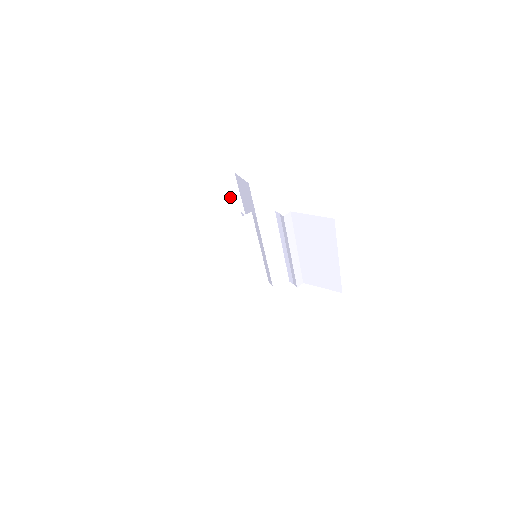
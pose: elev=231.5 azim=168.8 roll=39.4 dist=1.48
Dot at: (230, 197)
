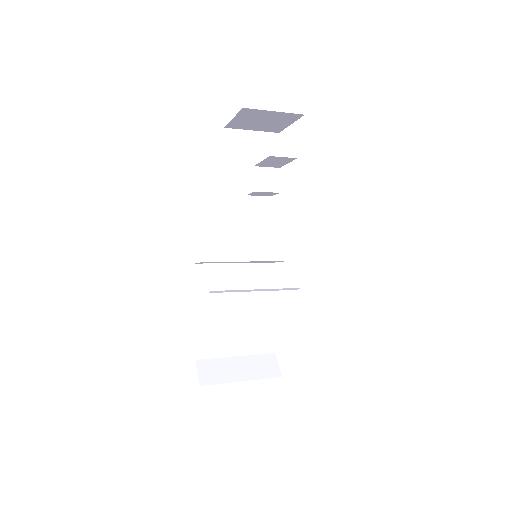
Dot at: (268, 115)
